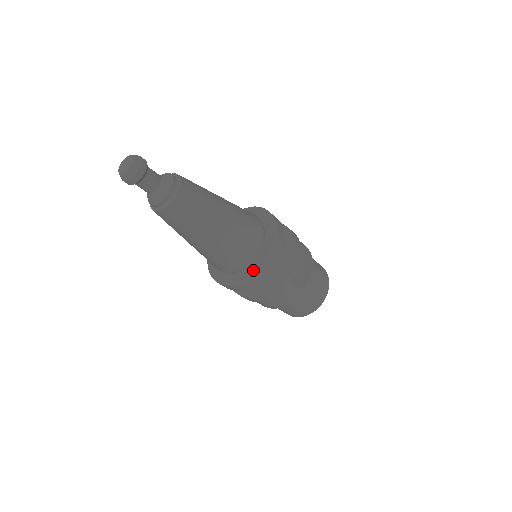
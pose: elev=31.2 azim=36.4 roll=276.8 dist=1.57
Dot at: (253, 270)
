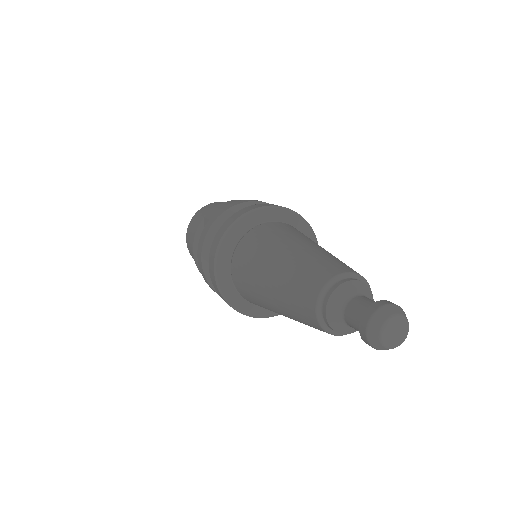
Dot at: occluded
